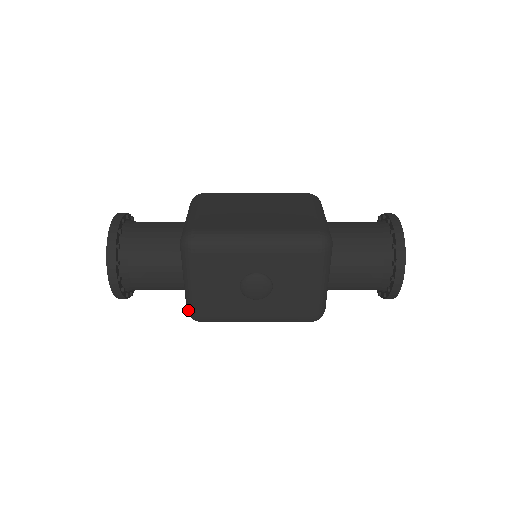
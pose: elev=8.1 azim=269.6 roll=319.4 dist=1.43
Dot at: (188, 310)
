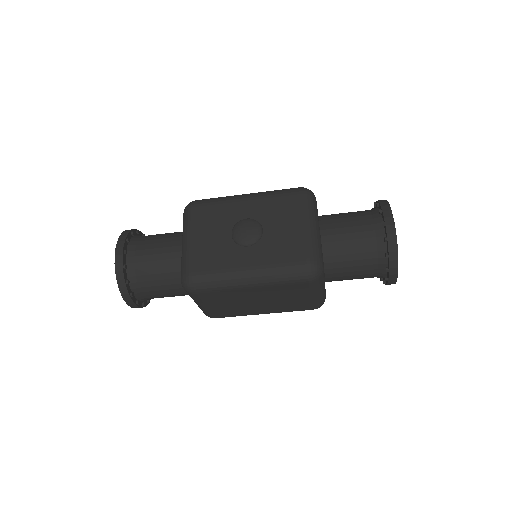
Dot at: (181, 273)
